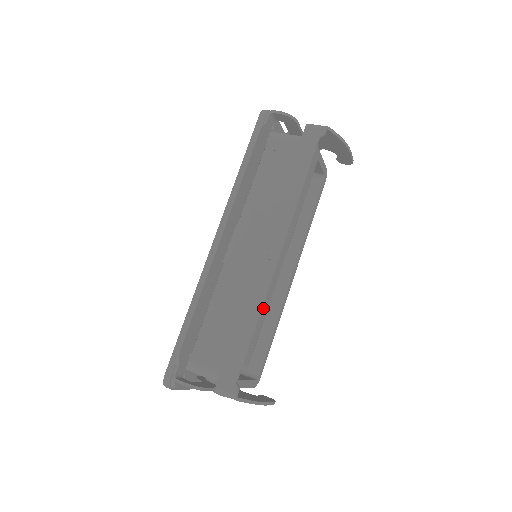
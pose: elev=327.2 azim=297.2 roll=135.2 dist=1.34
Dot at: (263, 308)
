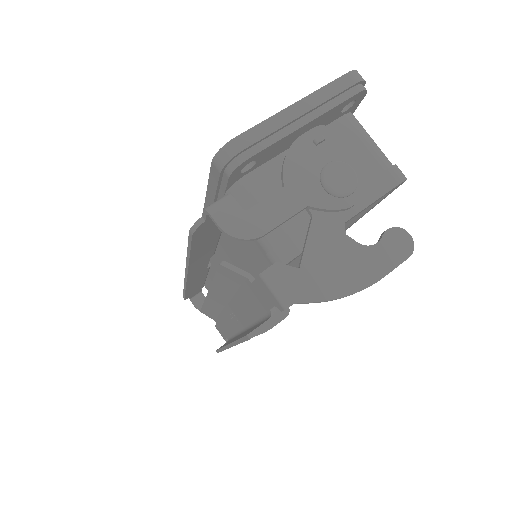
Dot at: occluded
